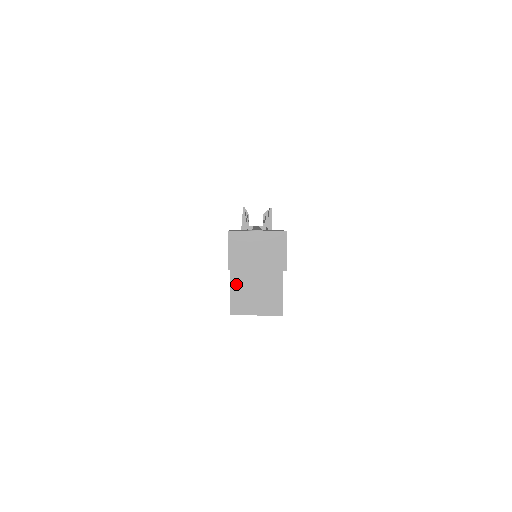
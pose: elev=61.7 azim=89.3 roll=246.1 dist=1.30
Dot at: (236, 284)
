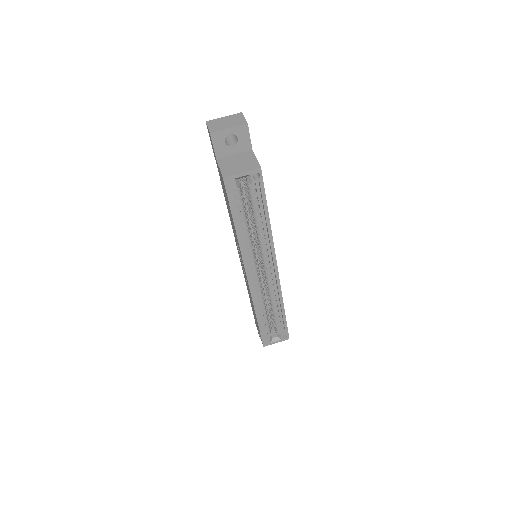
Dot at: (223, 165)
